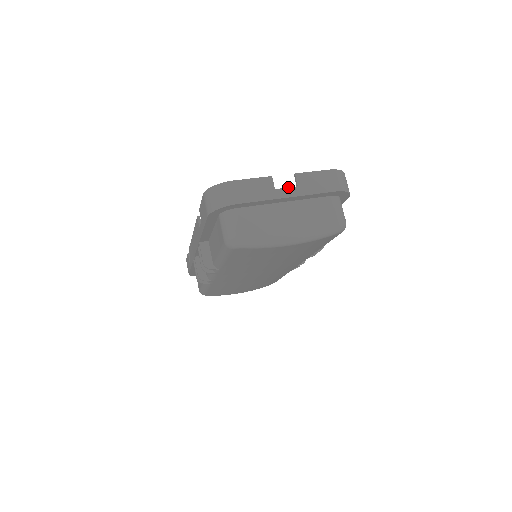
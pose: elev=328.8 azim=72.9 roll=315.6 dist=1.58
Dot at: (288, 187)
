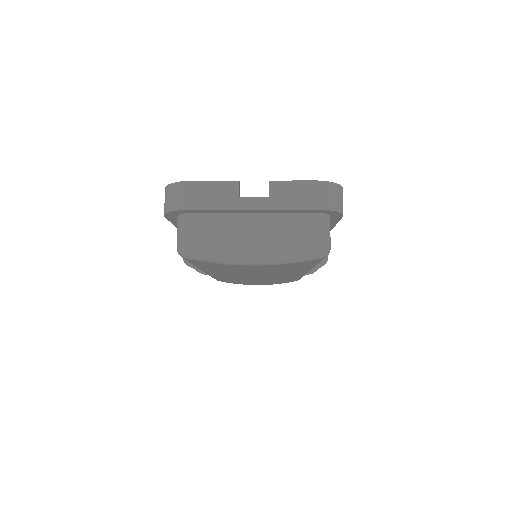
Dot at: (256, 197)
